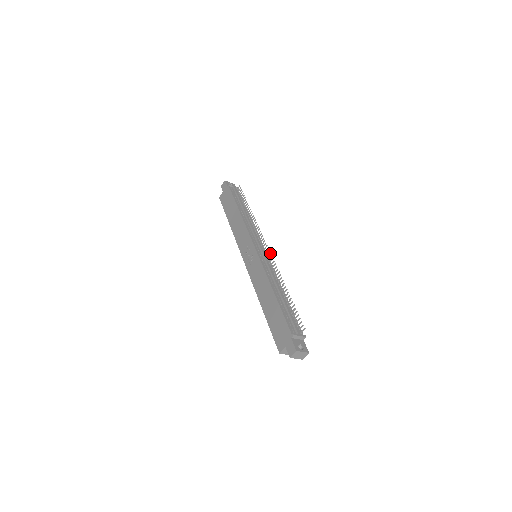
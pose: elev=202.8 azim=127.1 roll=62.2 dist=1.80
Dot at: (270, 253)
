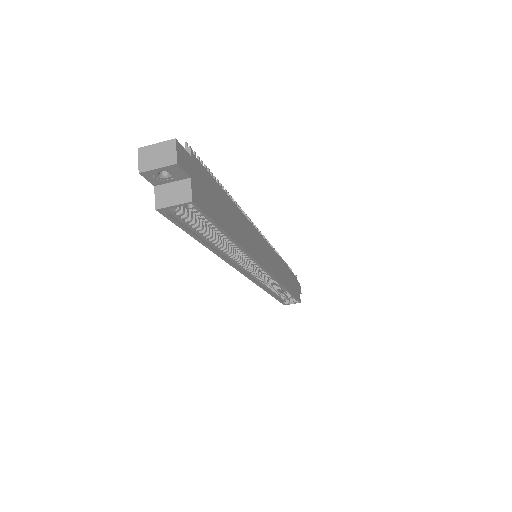
Dot at: occluded
